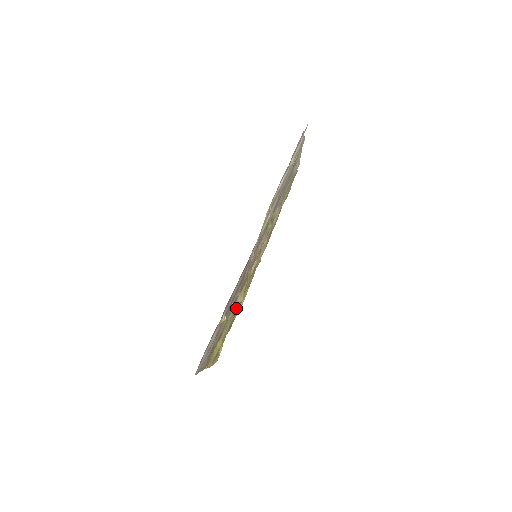
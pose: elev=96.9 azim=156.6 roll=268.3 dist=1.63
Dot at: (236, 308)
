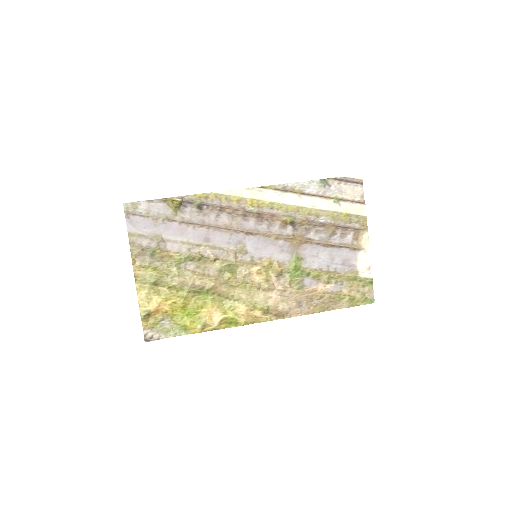
Dot at: (202, 281)
